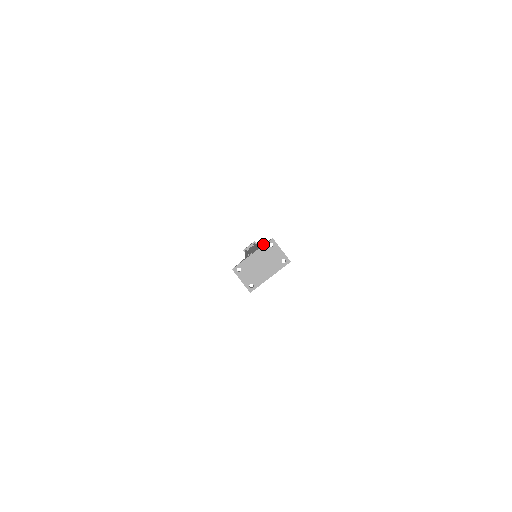
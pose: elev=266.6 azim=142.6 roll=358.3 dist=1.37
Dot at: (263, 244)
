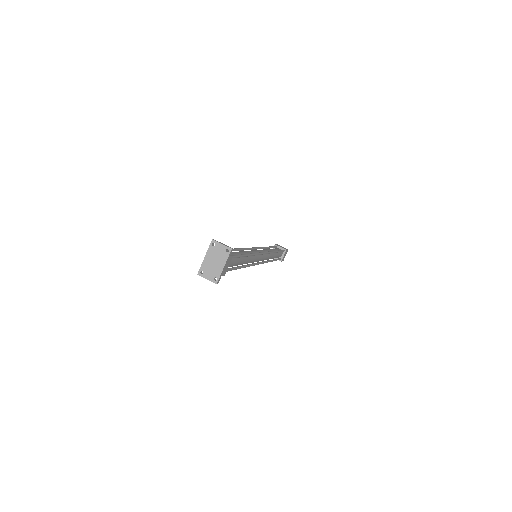
Dot at: occluded
